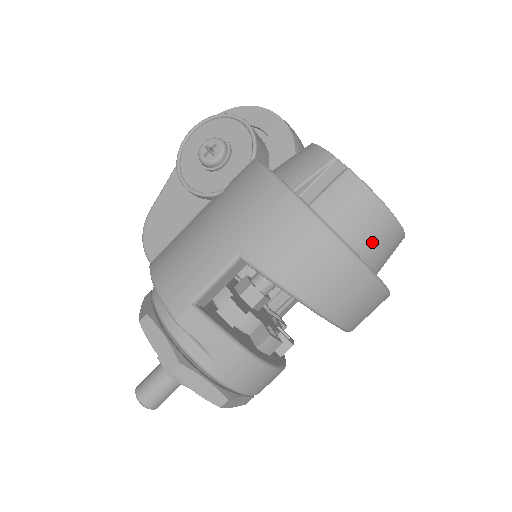
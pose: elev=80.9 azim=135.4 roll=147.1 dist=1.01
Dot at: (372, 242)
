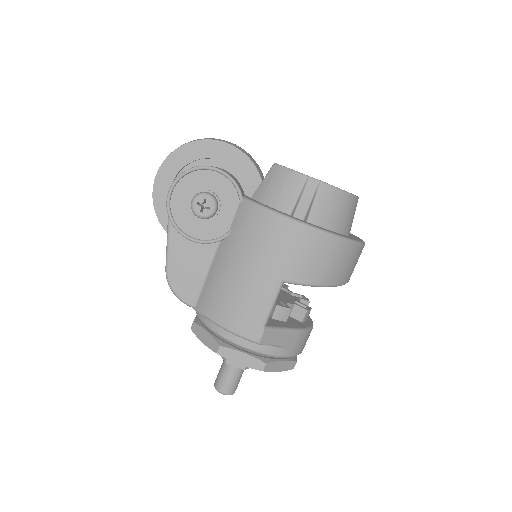
Dot at: (349, 221)
